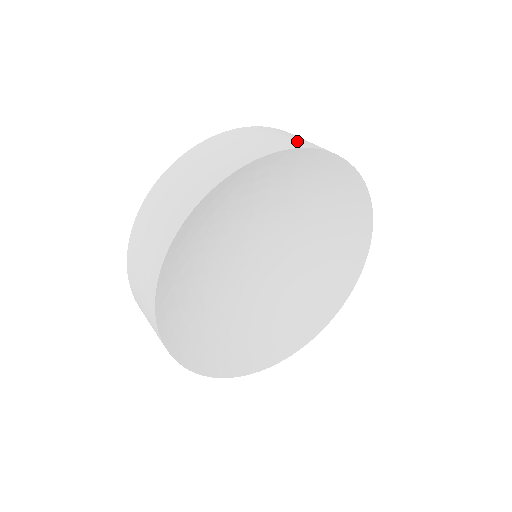
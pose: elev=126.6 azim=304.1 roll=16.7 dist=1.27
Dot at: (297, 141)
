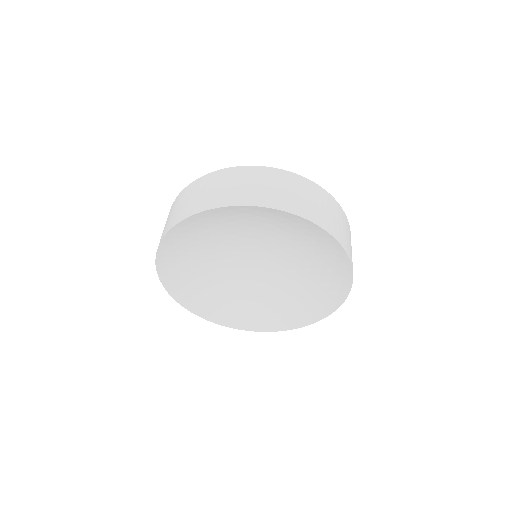
Dot at: (305, 206)
